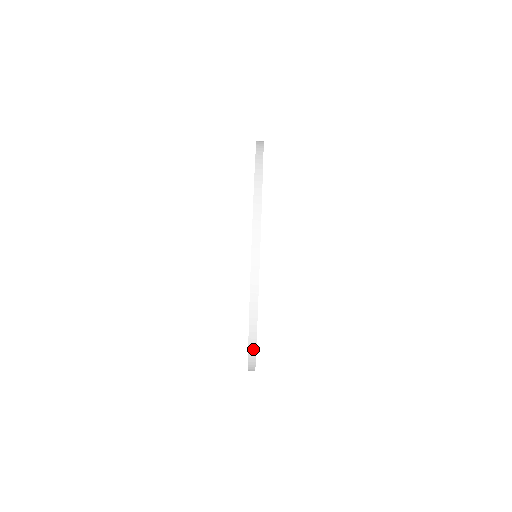
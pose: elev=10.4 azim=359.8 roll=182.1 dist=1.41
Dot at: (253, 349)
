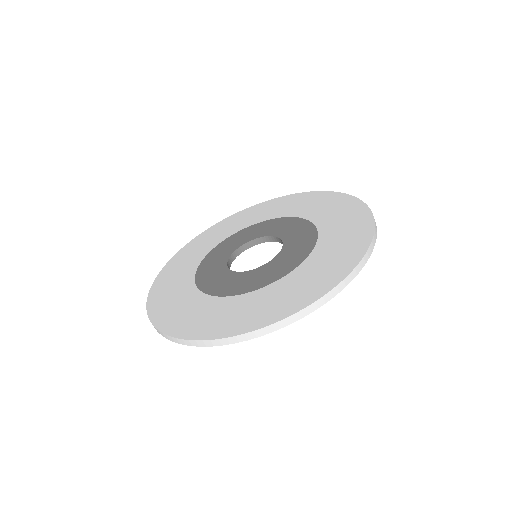
Dot at: (247, 337)
